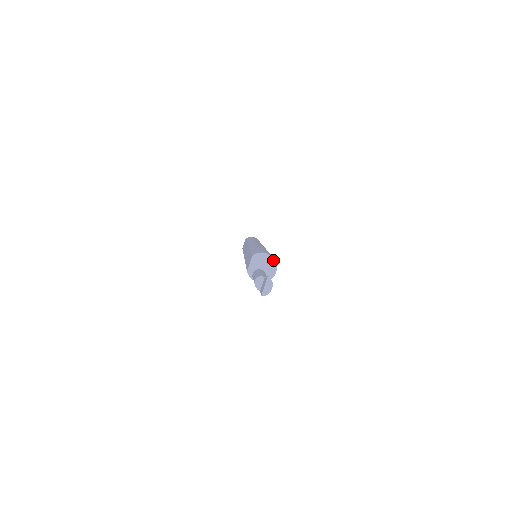
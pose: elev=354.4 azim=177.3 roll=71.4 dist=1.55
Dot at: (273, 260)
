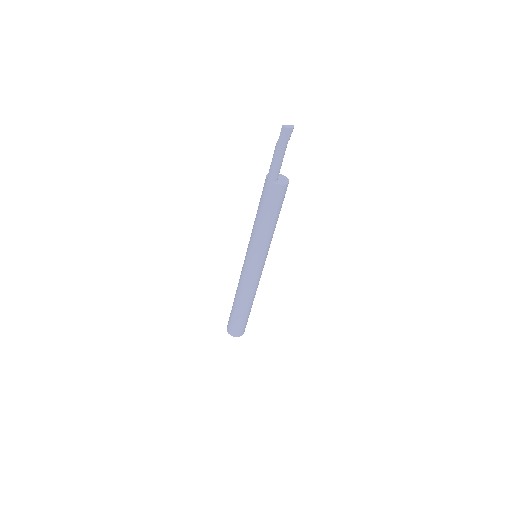
Dot at: (288, 181)
